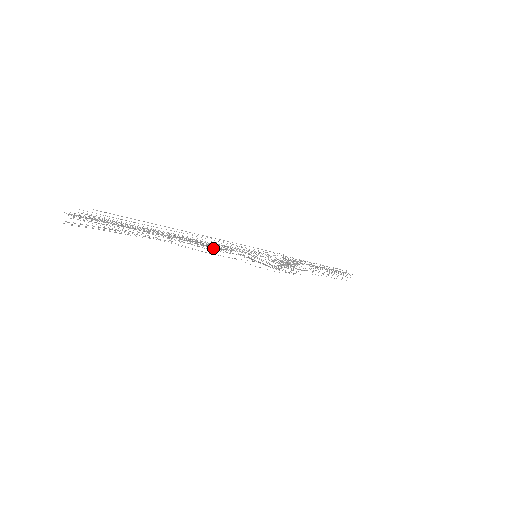
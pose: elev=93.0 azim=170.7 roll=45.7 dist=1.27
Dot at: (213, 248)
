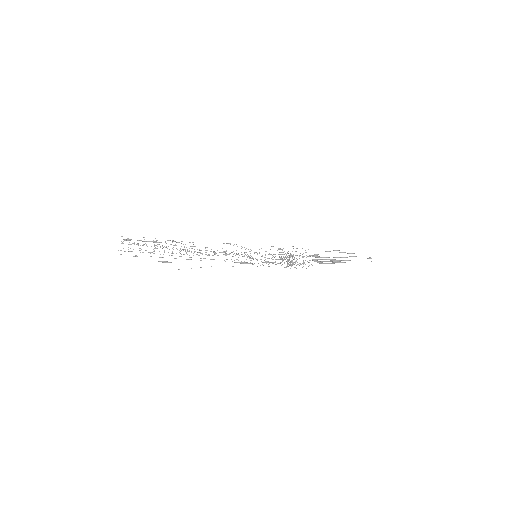
Dot at: occluded
